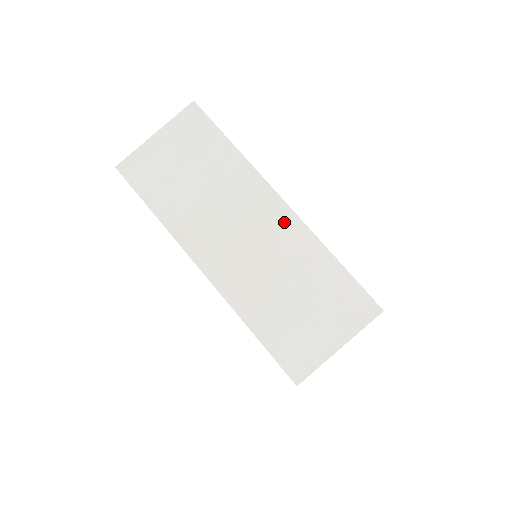
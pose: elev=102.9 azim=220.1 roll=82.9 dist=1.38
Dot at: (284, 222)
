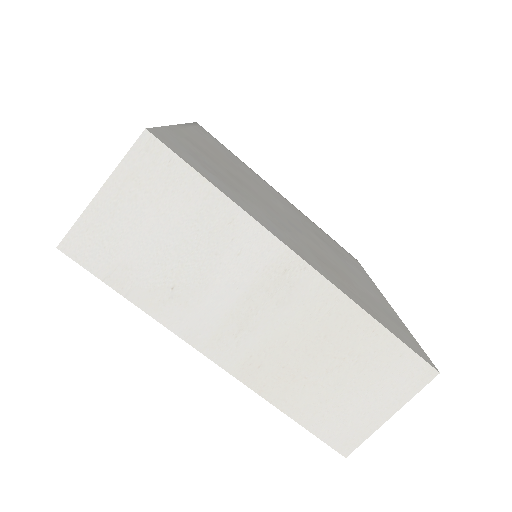
Dot at: occluded
